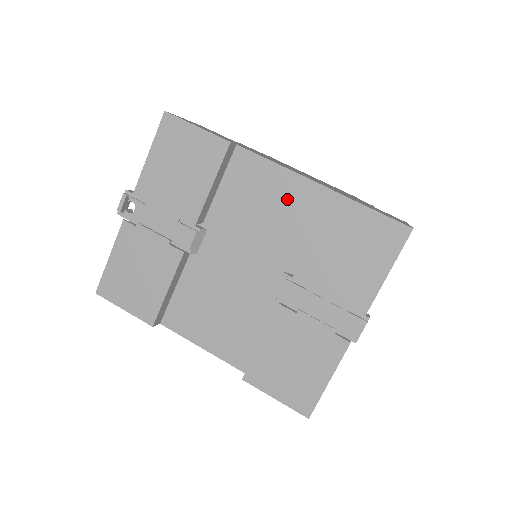
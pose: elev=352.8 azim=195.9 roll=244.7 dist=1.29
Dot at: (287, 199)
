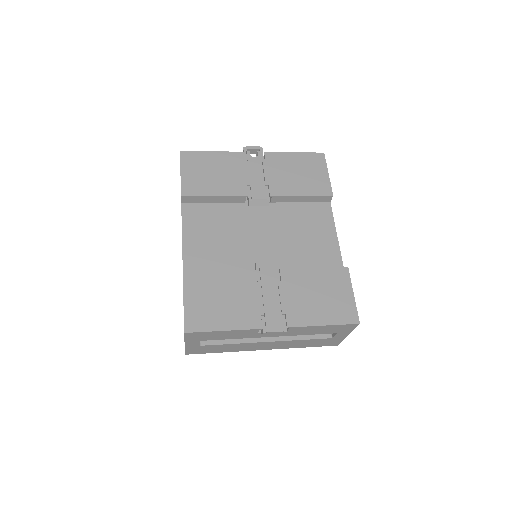
Dot at: (320, 245)
